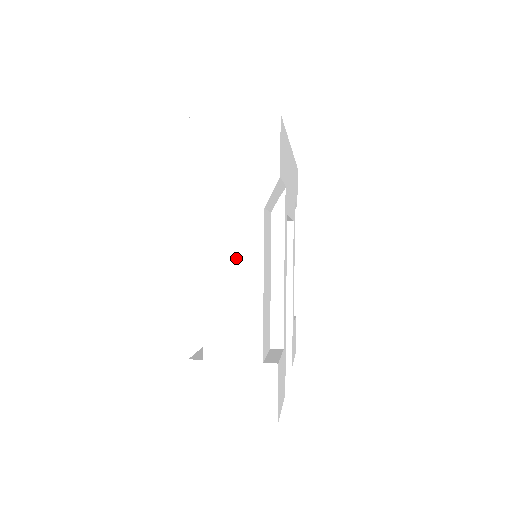
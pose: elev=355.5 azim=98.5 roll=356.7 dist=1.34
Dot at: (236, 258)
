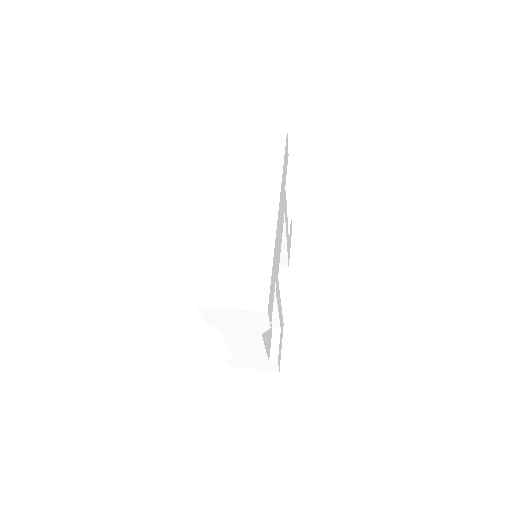
Dot at: (246, 343)
